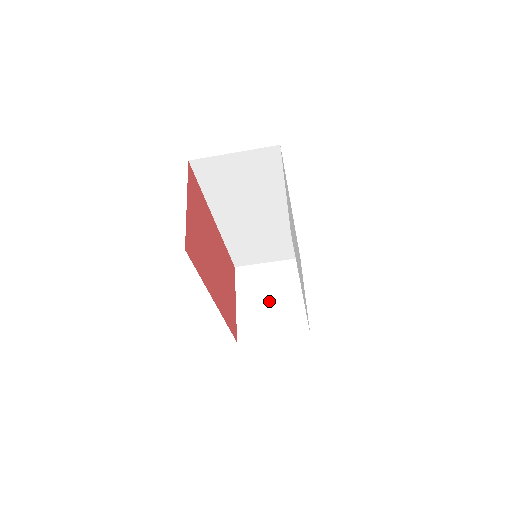
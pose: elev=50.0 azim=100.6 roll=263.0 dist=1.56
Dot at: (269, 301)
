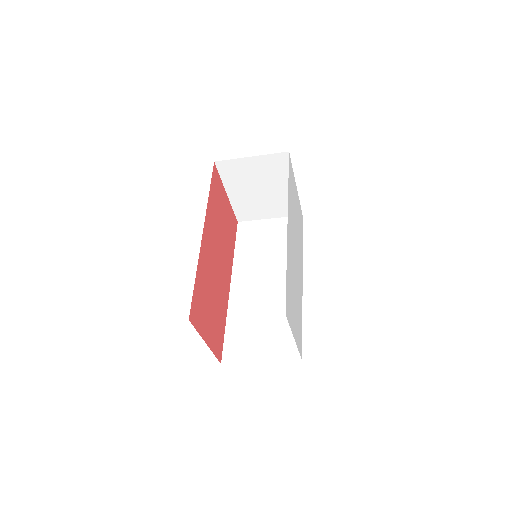
Dot at: (260, 193)
